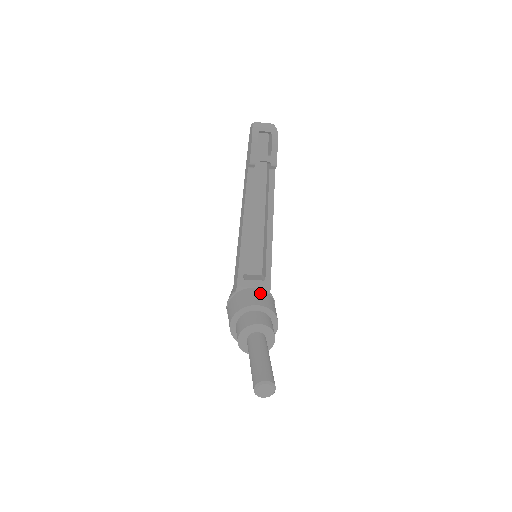
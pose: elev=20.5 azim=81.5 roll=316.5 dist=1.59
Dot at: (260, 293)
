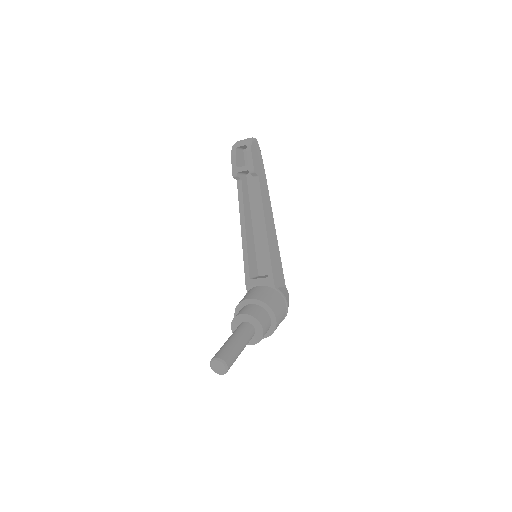
Dot at: (262, 289)
